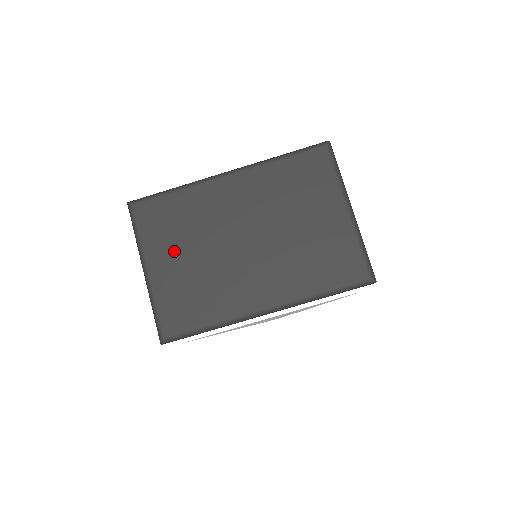
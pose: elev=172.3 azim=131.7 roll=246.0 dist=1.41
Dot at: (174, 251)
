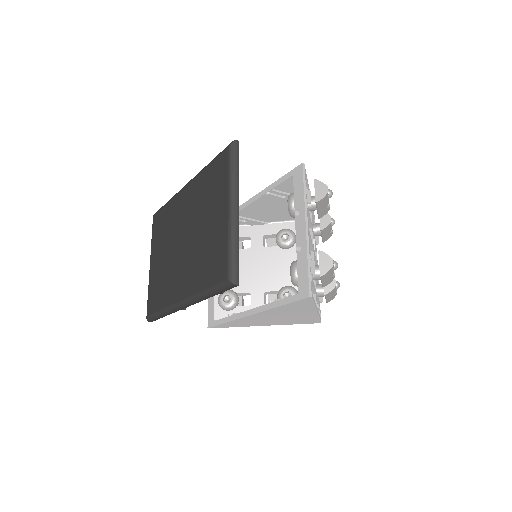
Dot at: (159, 251)
